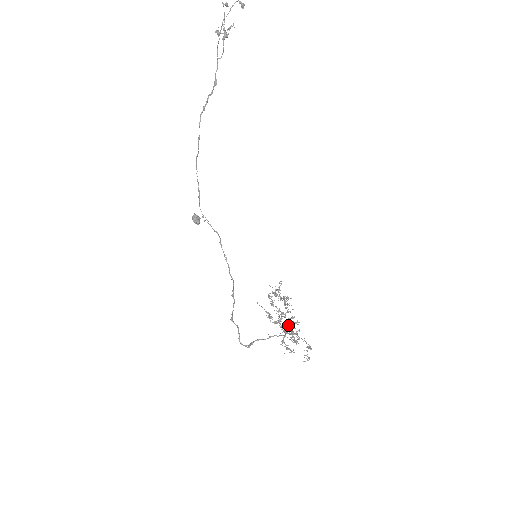
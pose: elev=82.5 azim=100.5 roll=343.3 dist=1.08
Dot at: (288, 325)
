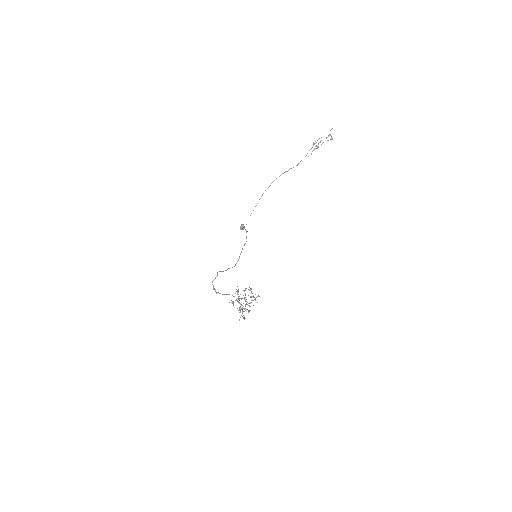
Dot at: (243, 303)
